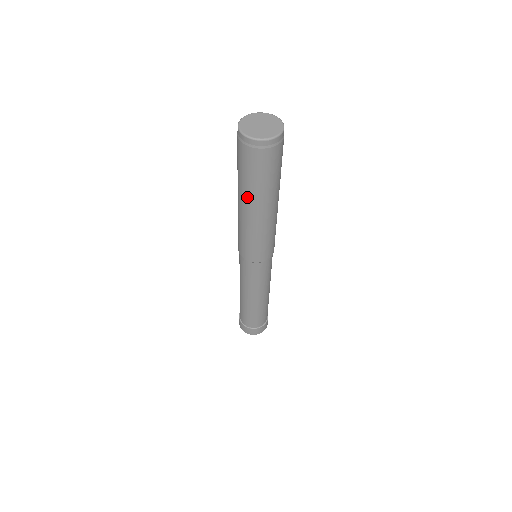
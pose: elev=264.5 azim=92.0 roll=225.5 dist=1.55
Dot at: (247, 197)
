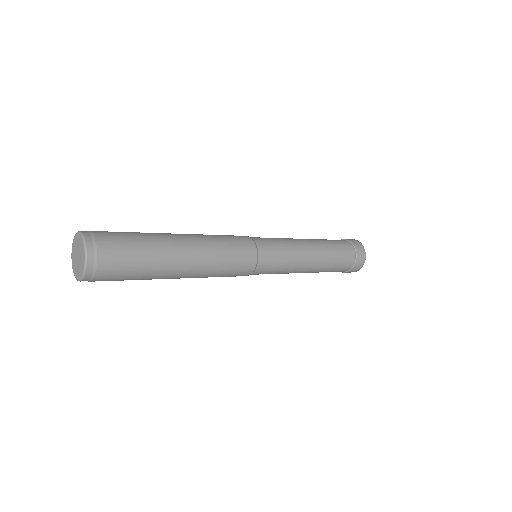
Dot at: occluded
